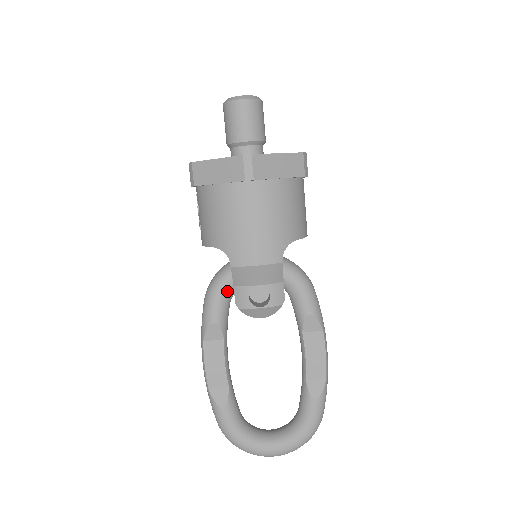
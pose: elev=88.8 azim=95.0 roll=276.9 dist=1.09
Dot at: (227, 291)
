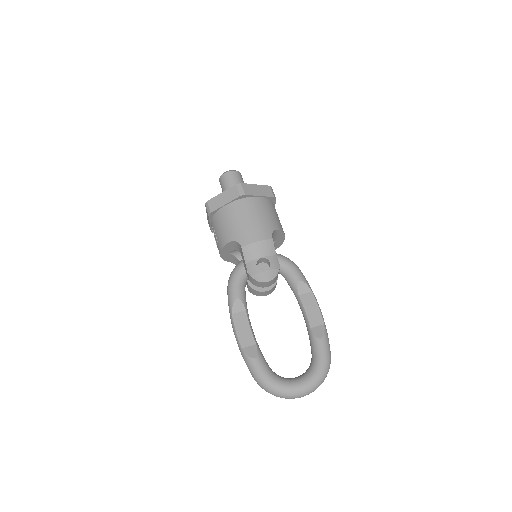
Dot at: (242, 276)
